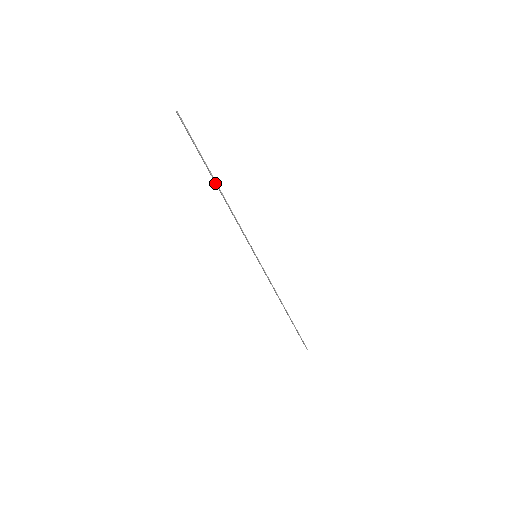
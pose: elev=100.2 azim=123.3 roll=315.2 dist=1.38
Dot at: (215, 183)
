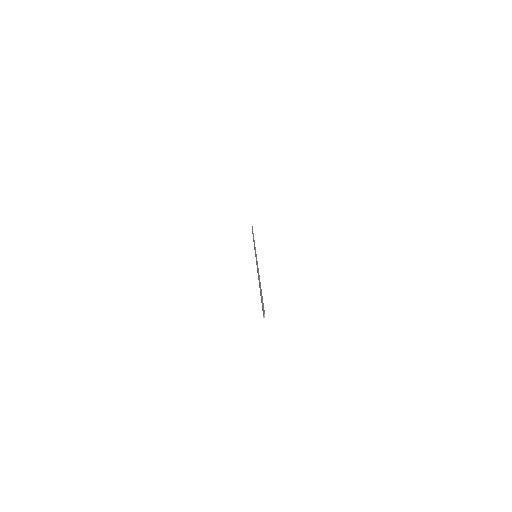
Dot at: (259, 282)
